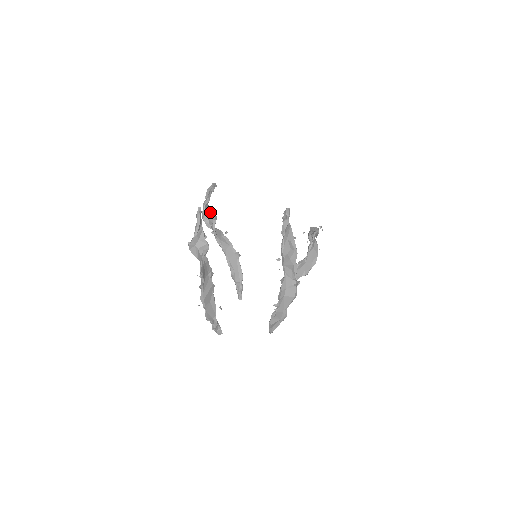
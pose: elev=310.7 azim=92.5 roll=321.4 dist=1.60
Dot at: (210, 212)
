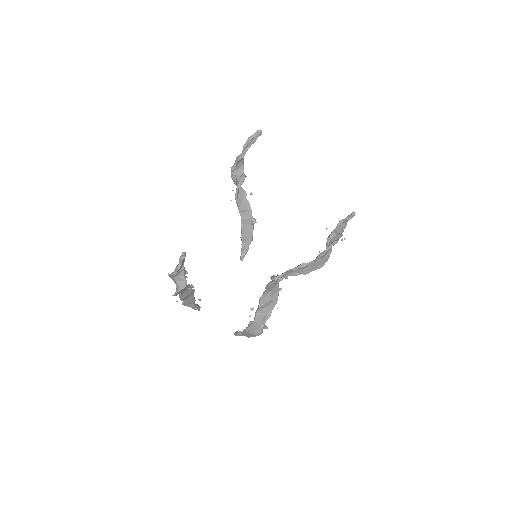
Dot at: (241, 168)
